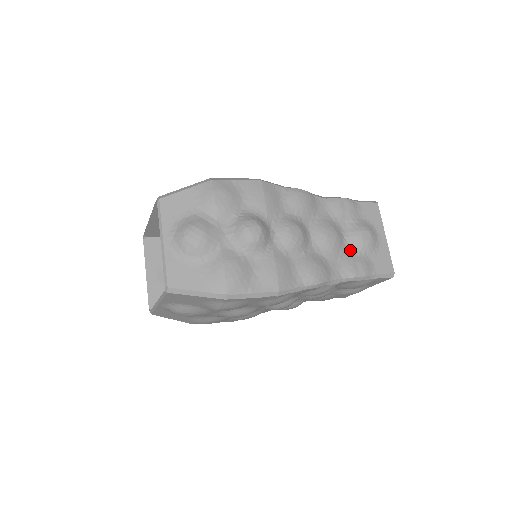
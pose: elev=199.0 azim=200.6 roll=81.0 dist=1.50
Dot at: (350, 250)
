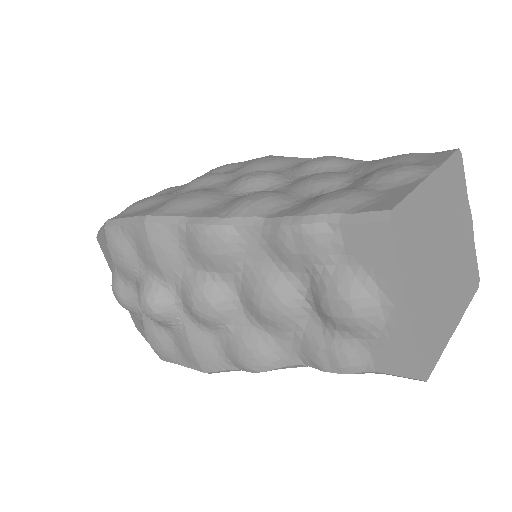
Dot at: (318, 323)
